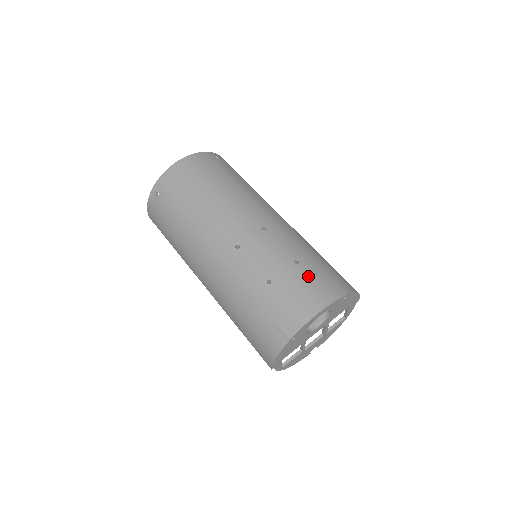
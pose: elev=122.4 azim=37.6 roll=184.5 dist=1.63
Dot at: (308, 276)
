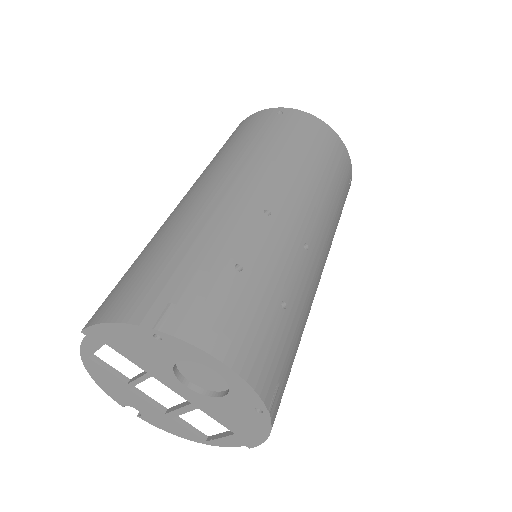
Dot at: (273, 329)
